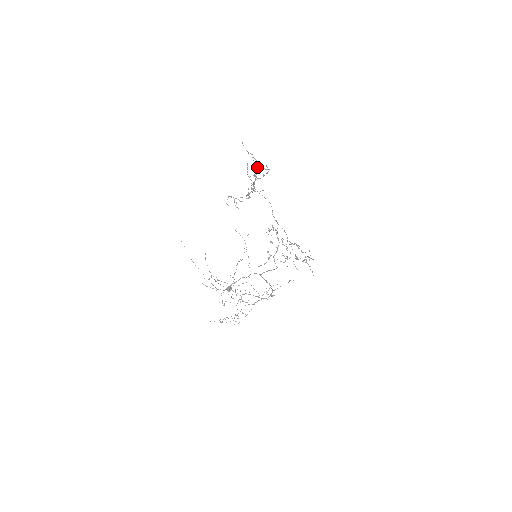
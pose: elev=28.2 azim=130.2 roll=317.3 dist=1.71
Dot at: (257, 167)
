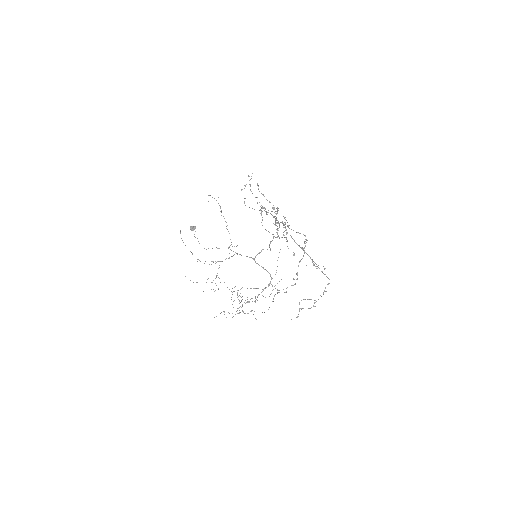
Dot at: (287, 226)
